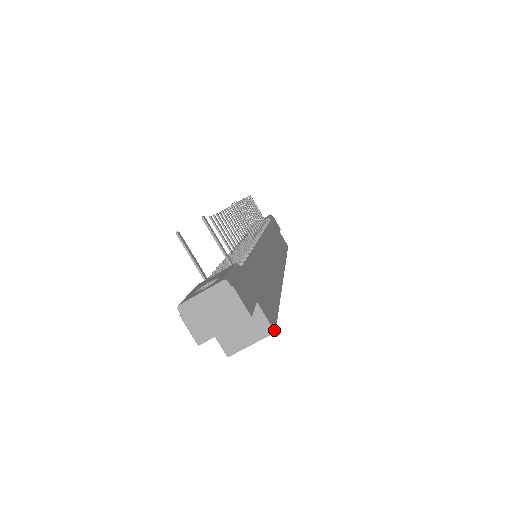
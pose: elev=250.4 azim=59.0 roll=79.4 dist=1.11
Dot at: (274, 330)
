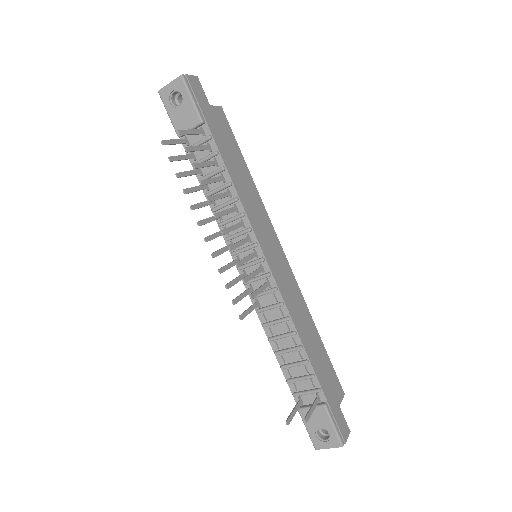
Dot at: occluded
